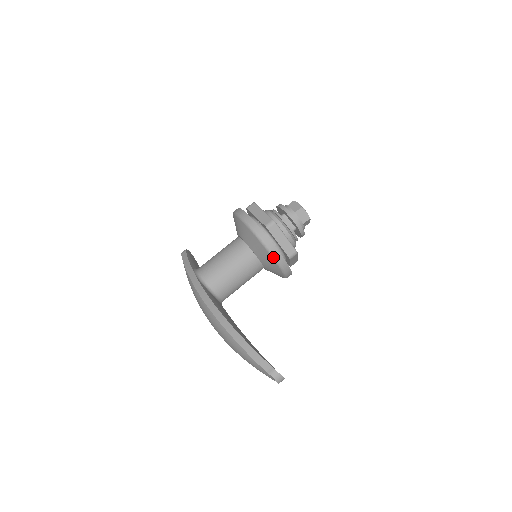
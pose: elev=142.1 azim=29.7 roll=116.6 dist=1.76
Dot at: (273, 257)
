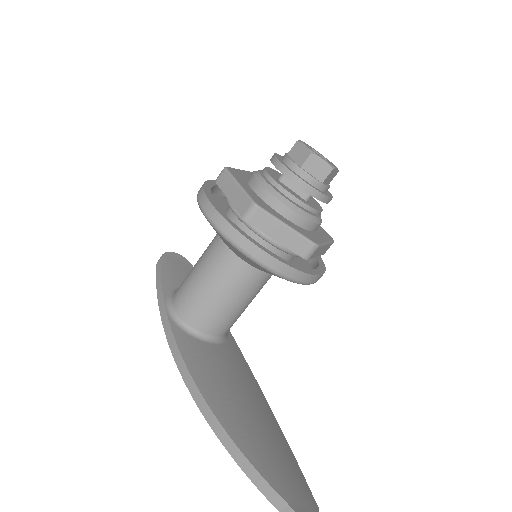
Dot at: (270, 271)
